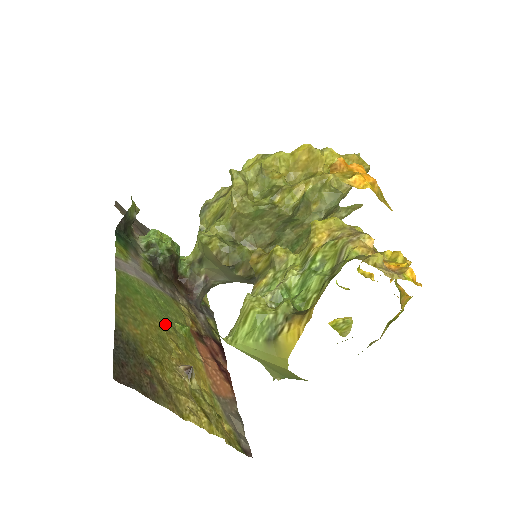
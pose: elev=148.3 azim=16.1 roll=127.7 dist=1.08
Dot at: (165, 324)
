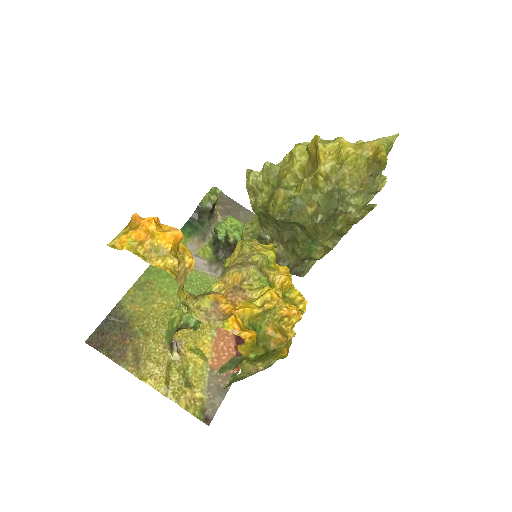
Dot at: occluded
